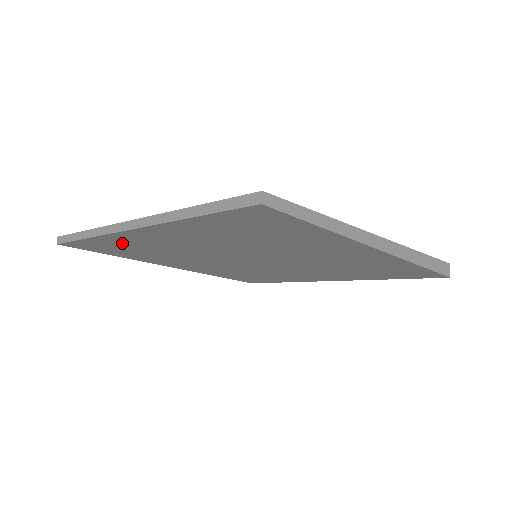
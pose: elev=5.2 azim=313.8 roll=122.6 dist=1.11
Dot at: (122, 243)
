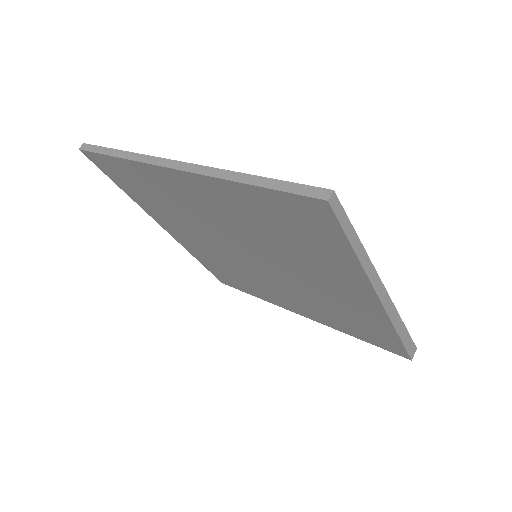
Dot at: (146, 179)
